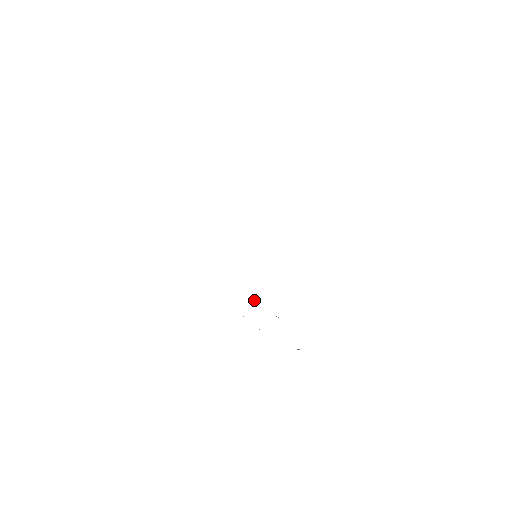
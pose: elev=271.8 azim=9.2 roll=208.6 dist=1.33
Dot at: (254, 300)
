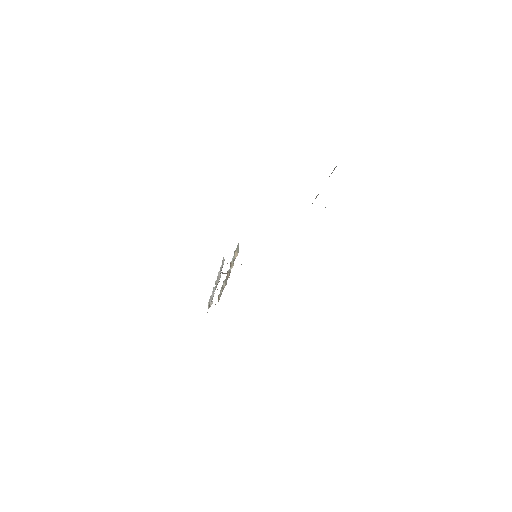
Dot at: occluded
